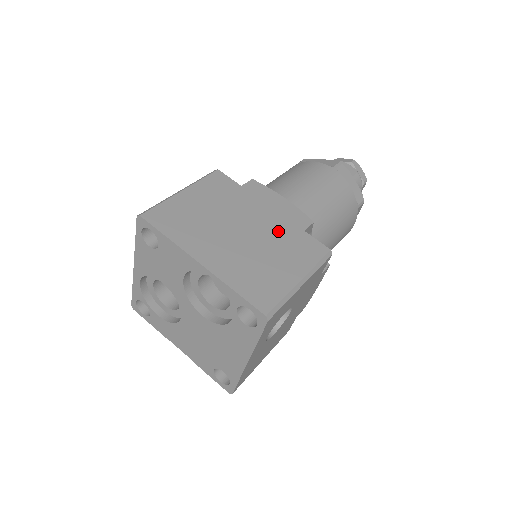
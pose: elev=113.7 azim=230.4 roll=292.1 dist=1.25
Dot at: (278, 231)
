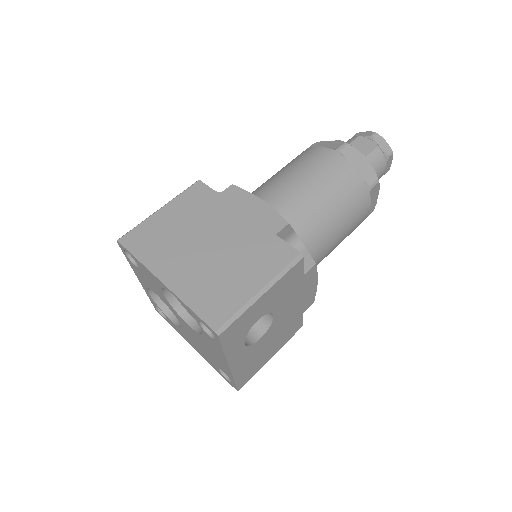
Dot at: (247, 239)
